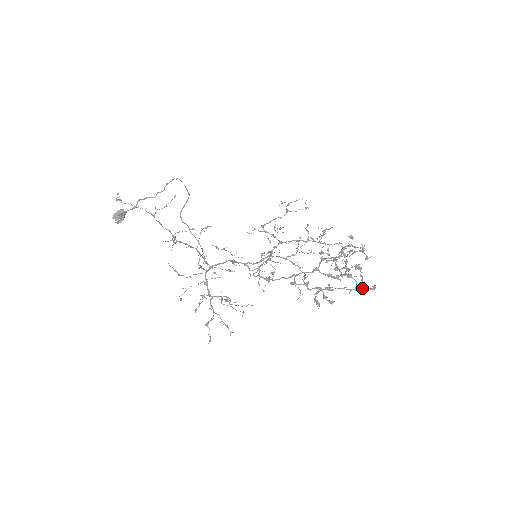
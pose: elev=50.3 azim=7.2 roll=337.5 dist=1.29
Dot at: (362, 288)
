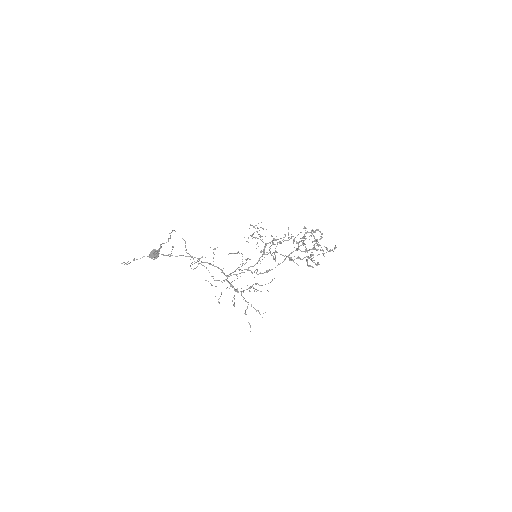
Dot at: (329, 250)
